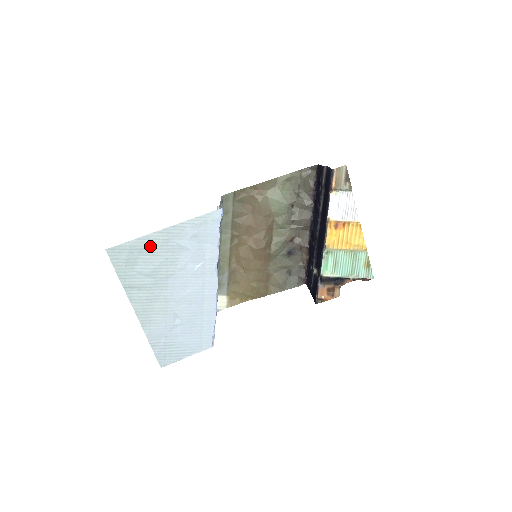
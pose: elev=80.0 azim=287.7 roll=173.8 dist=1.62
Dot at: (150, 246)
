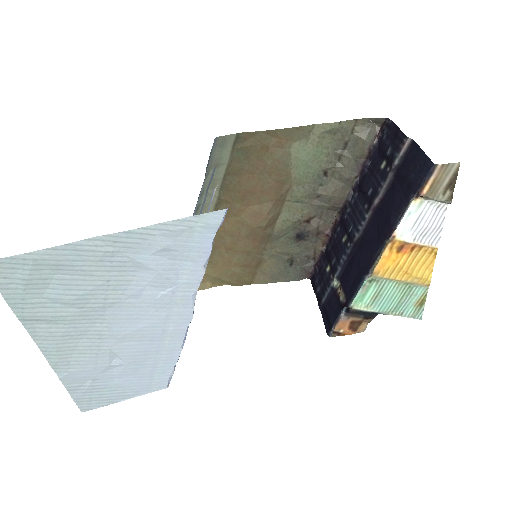
Dot at: (76, 261)
